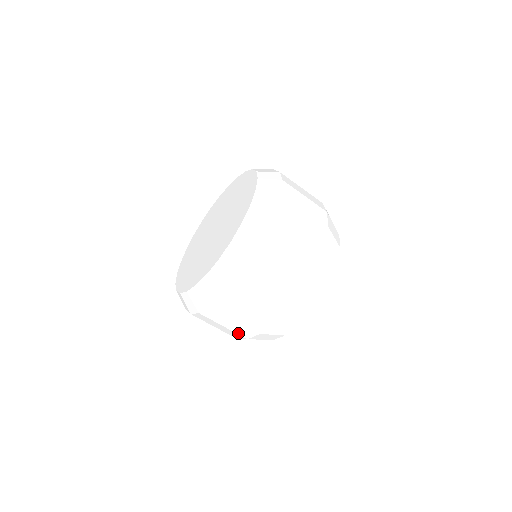
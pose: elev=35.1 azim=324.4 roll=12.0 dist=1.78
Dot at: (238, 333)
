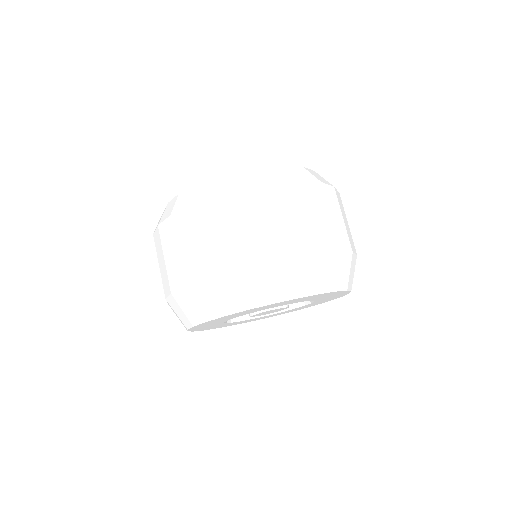
Dot at: (205, 261)
